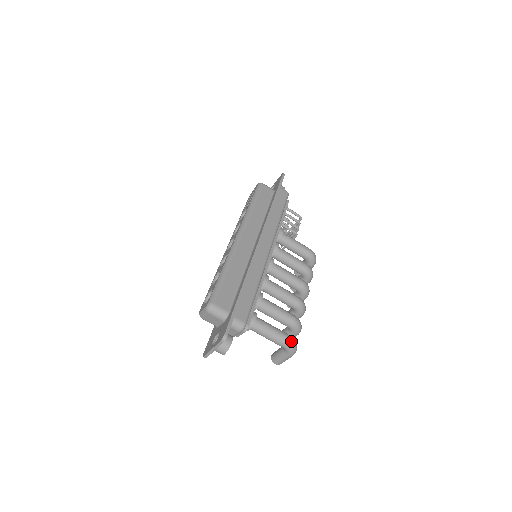
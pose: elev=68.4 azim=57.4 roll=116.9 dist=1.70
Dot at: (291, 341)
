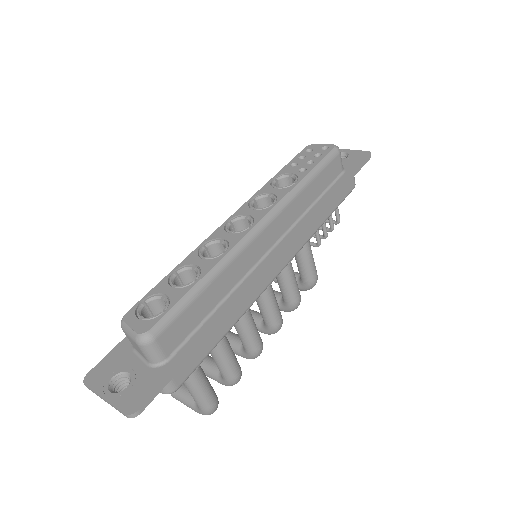
Dot at: (214, 408)
